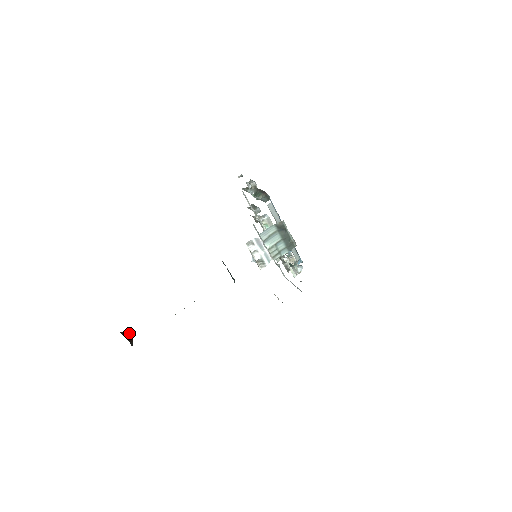
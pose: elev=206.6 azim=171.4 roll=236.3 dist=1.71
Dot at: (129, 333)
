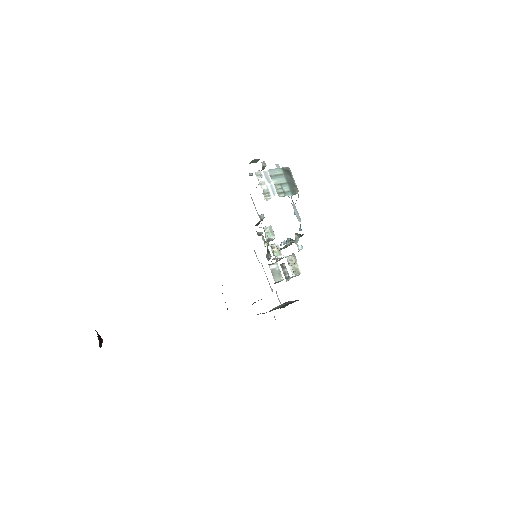
Dot at: occluded
